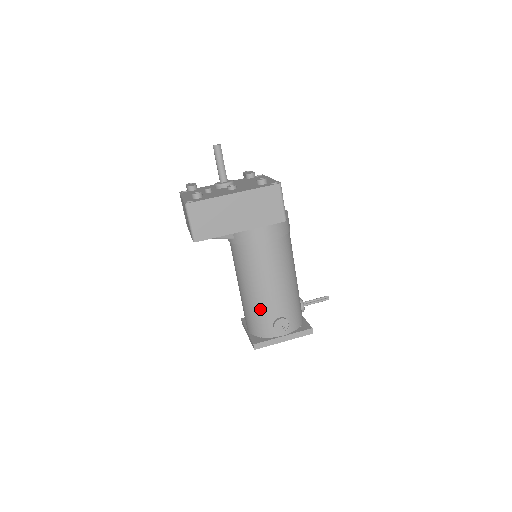
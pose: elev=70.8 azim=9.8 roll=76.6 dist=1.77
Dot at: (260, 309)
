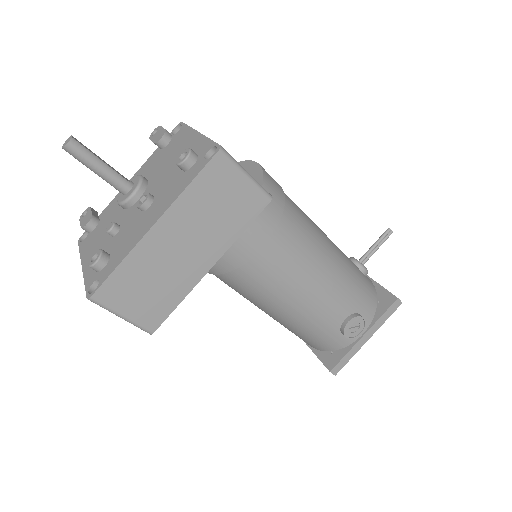
Dot at: (311, 327)
